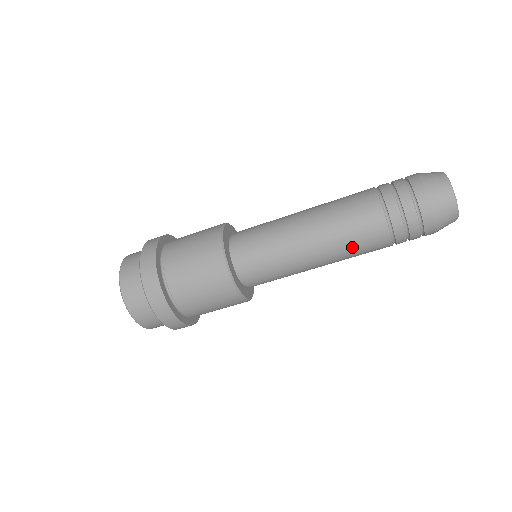
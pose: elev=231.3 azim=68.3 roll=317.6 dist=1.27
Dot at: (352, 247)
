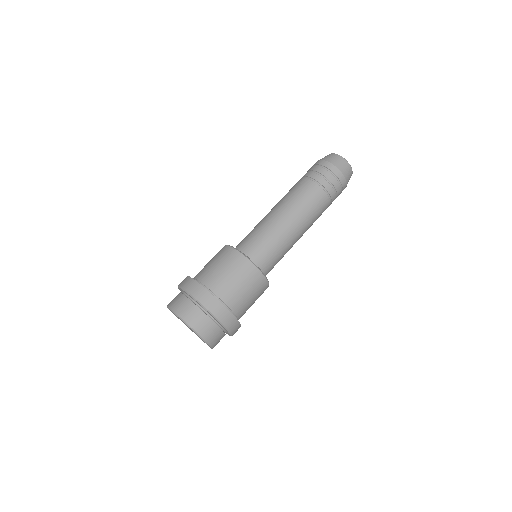
Dot at: (308, 208)
